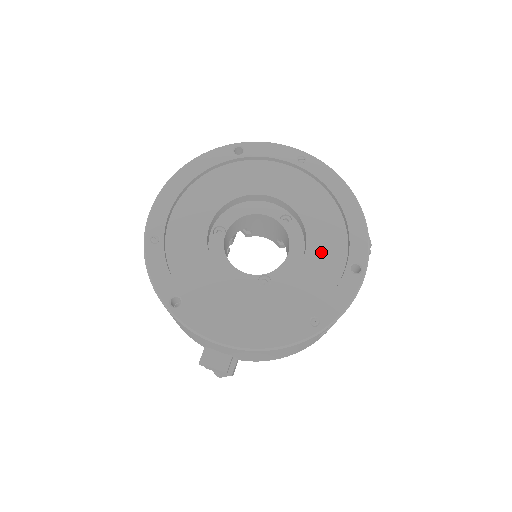
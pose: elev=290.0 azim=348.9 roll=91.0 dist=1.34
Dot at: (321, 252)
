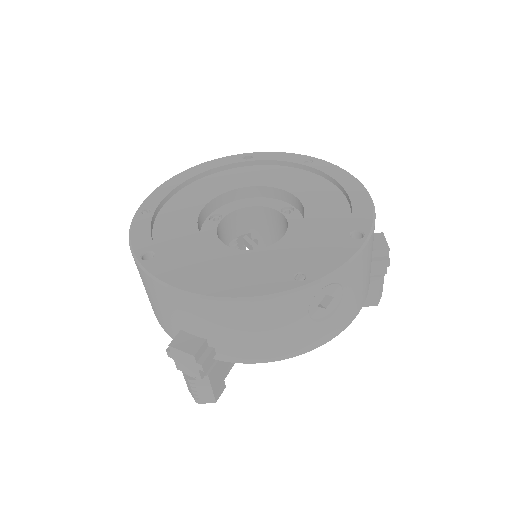
Dot at: (319, 225)
